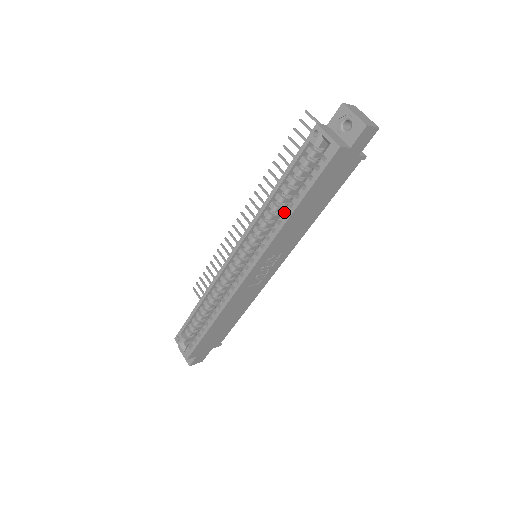
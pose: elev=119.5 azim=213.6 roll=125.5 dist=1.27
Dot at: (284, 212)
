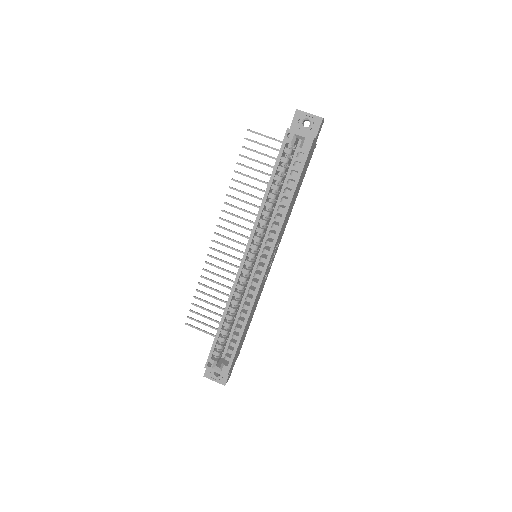
Dot at: (279, 205)
